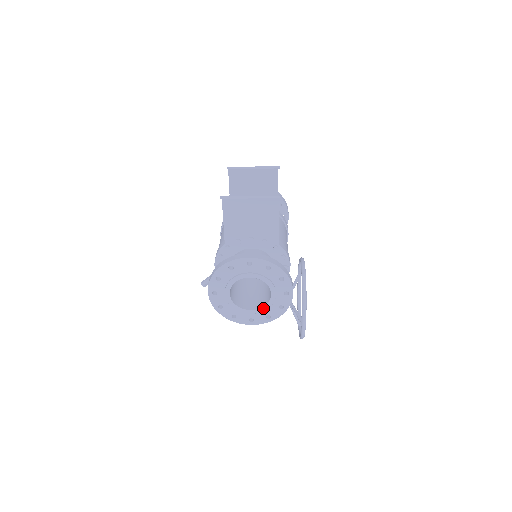
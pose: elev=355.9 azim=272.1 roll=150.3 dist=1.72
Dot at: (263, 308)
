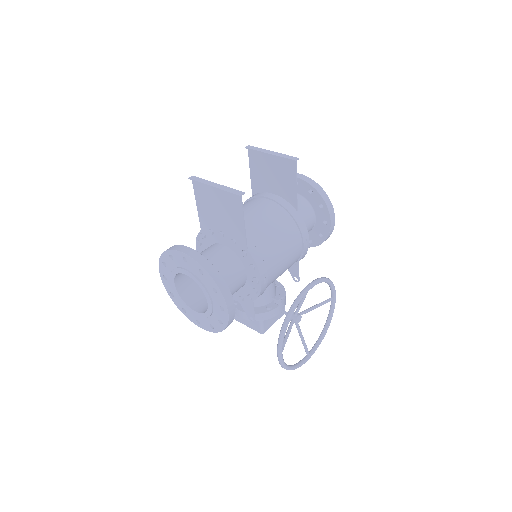
Dot at: (204, 314)
